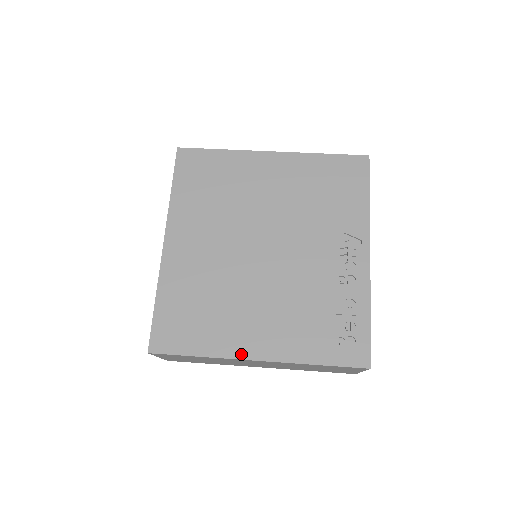
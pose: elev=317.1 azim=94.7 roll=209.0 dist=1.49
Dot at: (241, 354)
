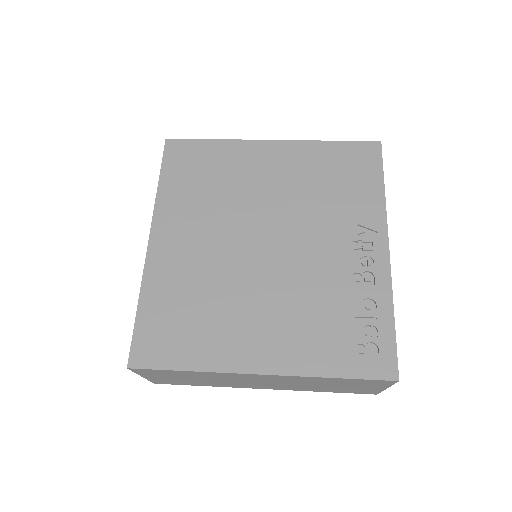
Dot at: (240, 367)
